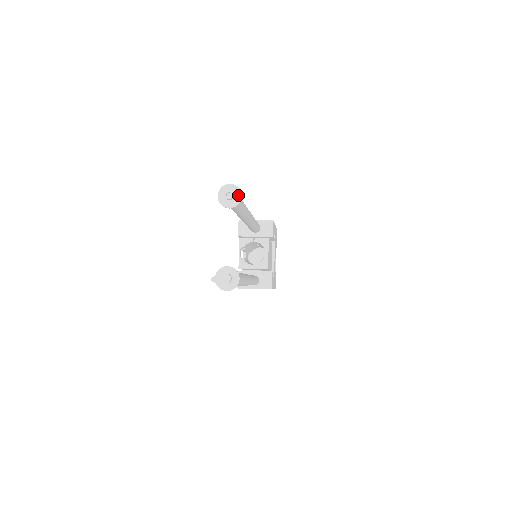
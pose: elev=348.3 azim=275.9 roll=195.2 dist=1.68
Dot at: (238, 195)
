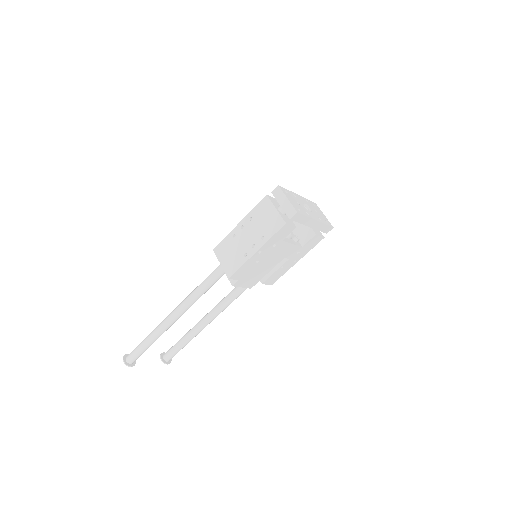
Dot at: (130, 365)
